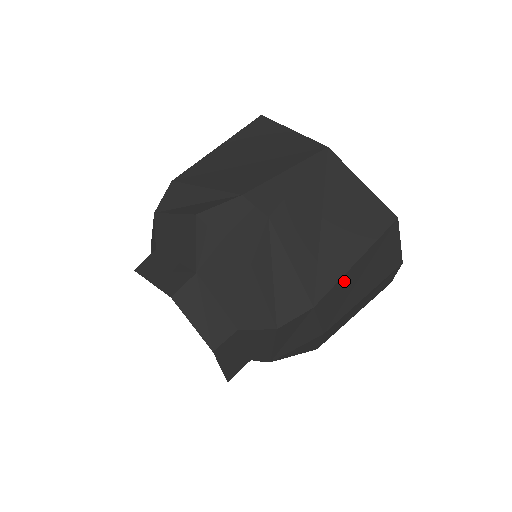
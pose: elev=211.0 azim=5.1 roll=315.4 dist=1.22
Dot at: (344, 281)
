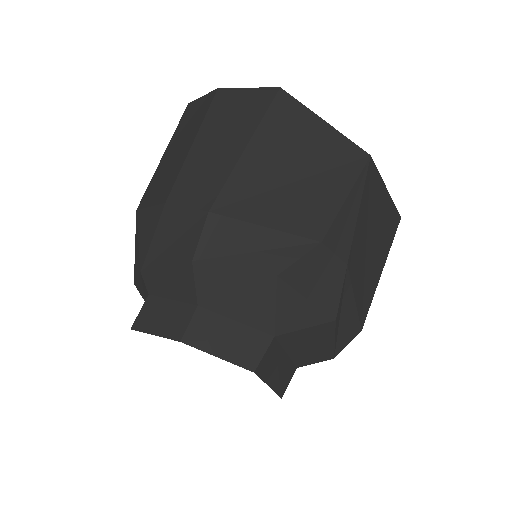
Dot at: occluded
